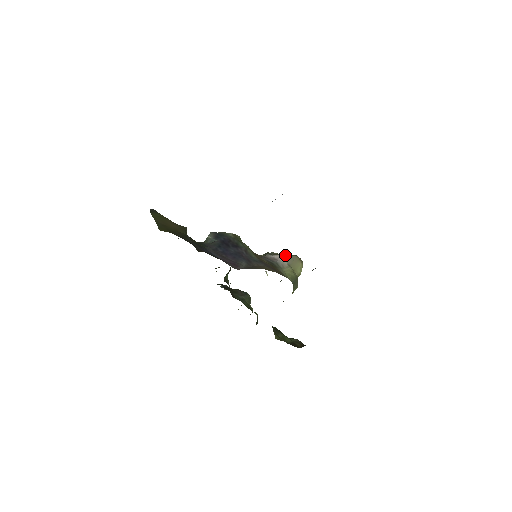
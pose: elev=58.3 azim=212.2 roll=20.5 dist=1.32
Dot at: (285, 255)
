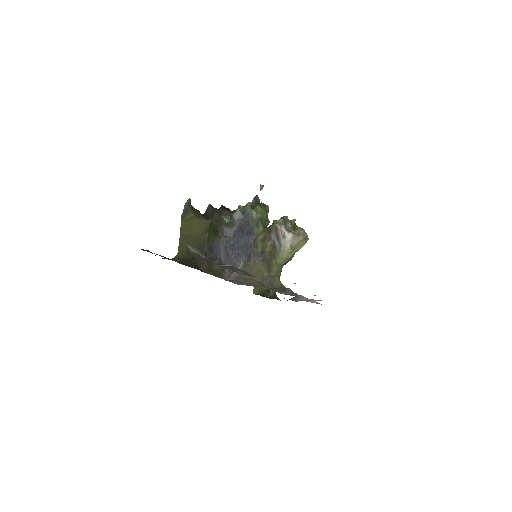
Dot at: (294, 235)
